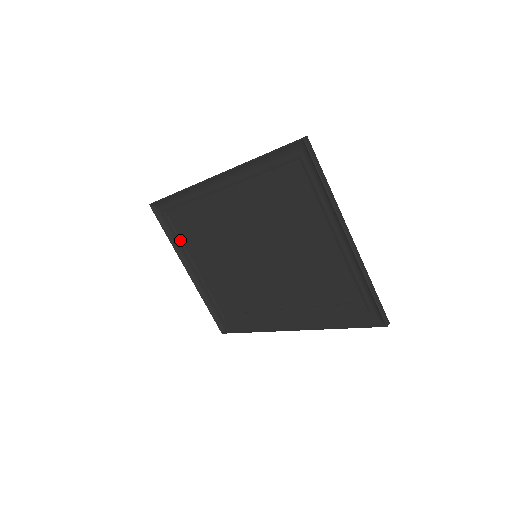
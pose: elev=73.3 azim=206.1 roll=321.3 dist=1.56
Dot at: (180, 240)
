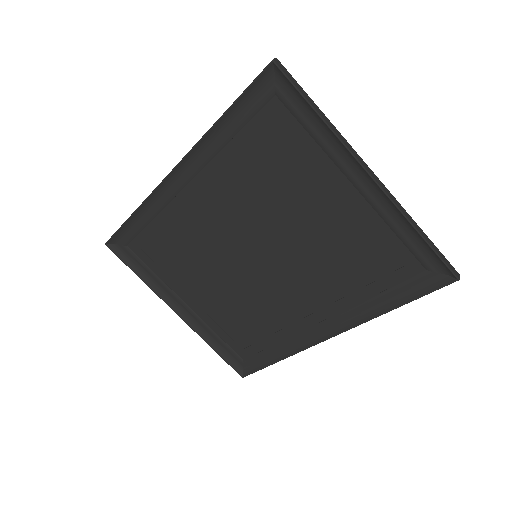
Dot at: (155, 275)
